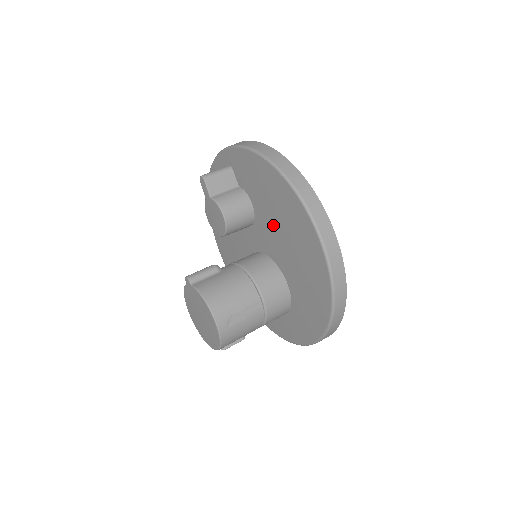
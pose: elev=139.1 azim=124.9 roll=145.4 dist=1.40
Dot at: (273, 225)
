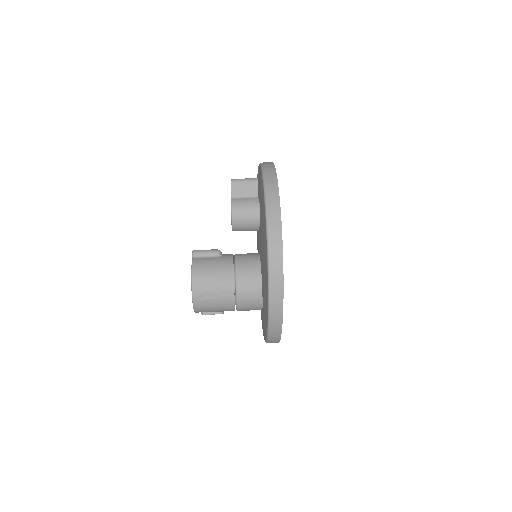
Dot at: (261, 238)
